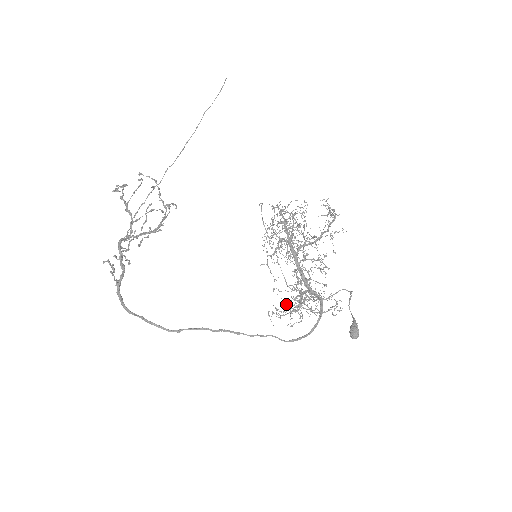
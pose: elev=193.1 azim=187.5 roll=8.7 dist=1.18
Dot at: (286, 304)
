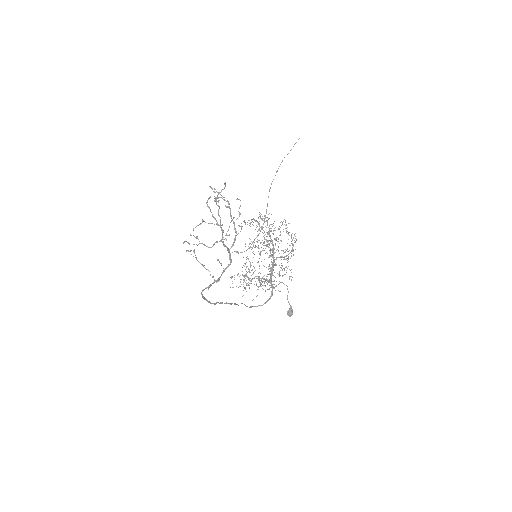
Dot at: occluded
